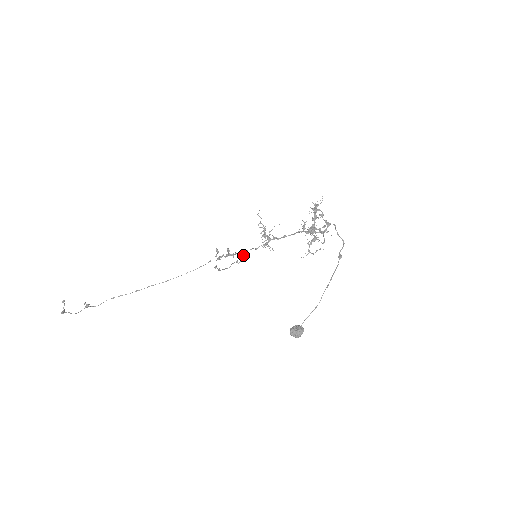
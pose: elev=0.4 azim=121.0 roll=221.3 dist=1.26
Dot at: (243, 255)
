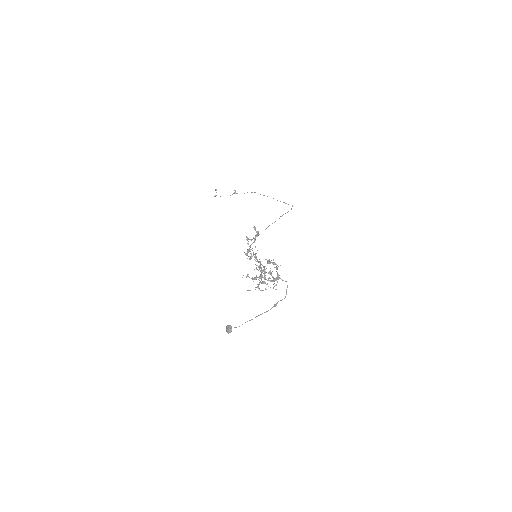
Dot at: (249, 251)
